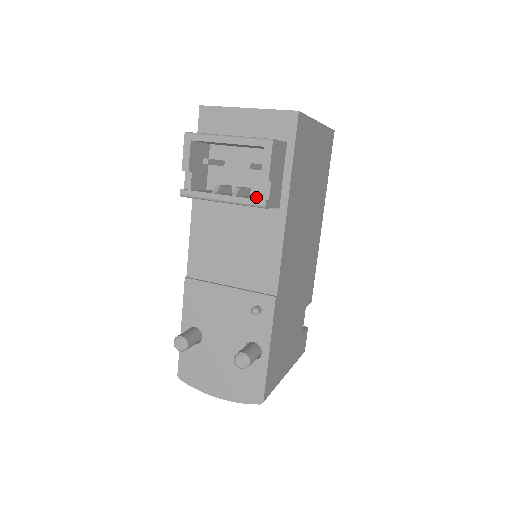
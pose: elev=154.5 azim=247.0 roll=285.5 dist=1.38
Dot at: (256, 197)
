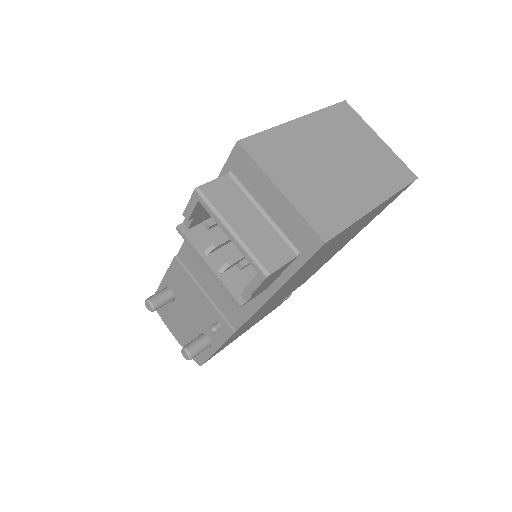
Dot at: (245, 276)
